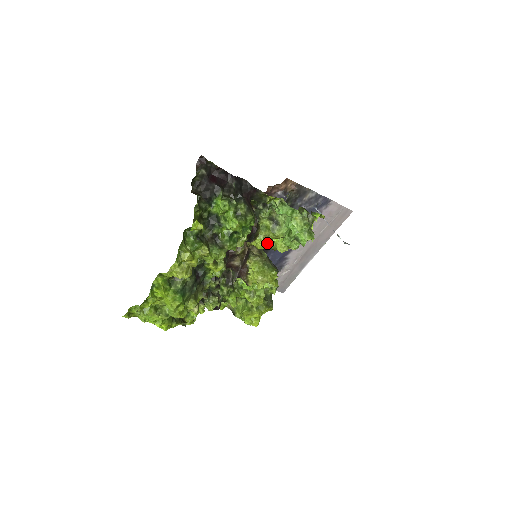
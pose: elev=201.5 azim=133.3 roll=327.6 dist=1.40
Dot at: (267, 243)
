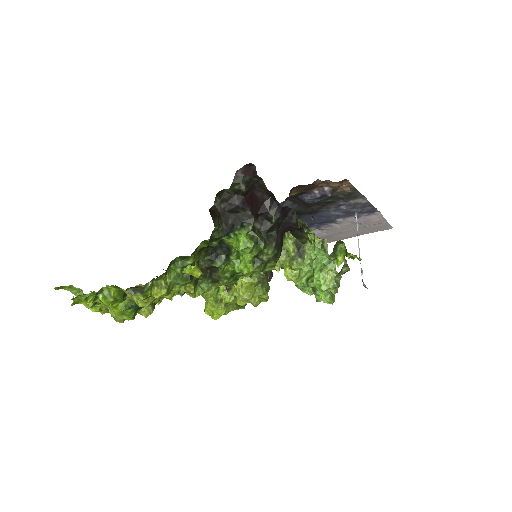
Dot at: occluded
